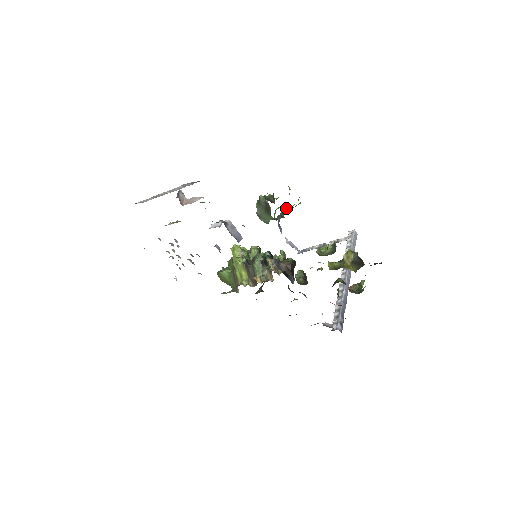
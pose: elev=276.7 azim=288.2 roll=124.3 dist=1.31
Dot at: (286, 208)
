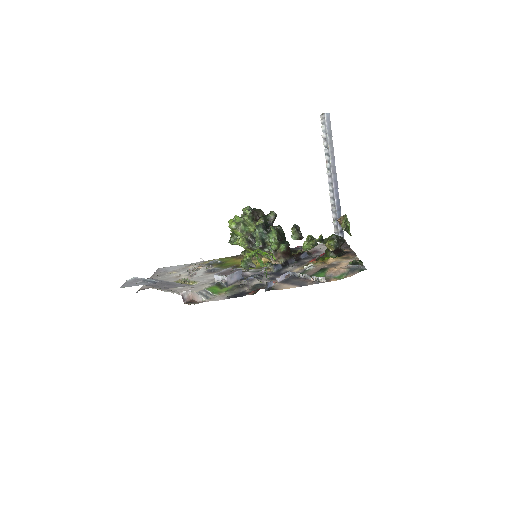
Dot at: occluded
